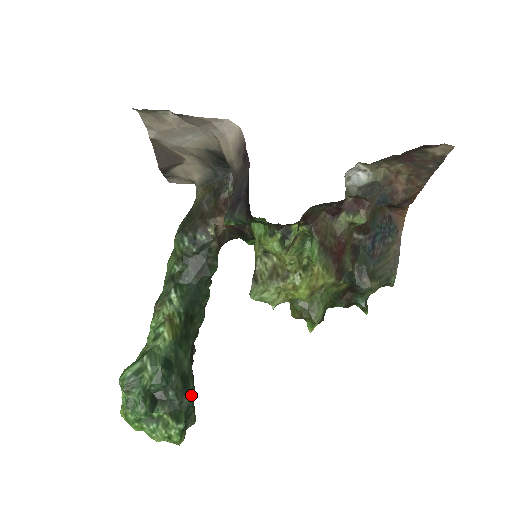
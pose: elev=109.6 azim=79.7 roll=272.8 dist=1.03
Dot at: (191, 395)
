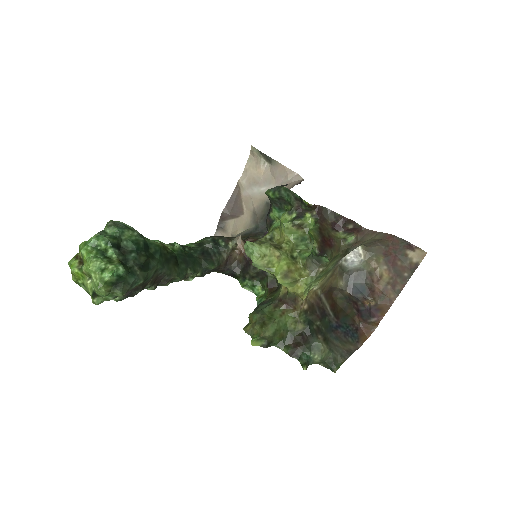
Dot at: (141, 275)
